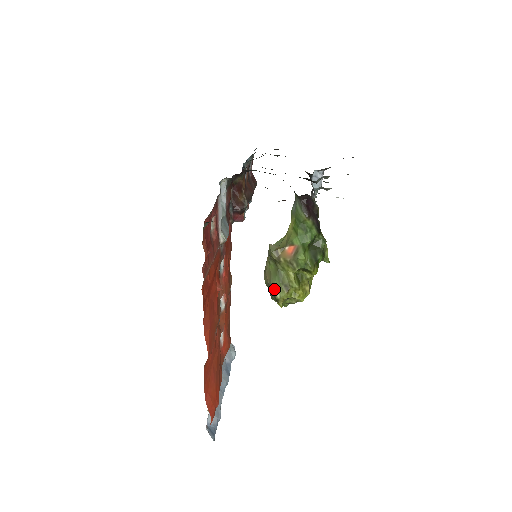
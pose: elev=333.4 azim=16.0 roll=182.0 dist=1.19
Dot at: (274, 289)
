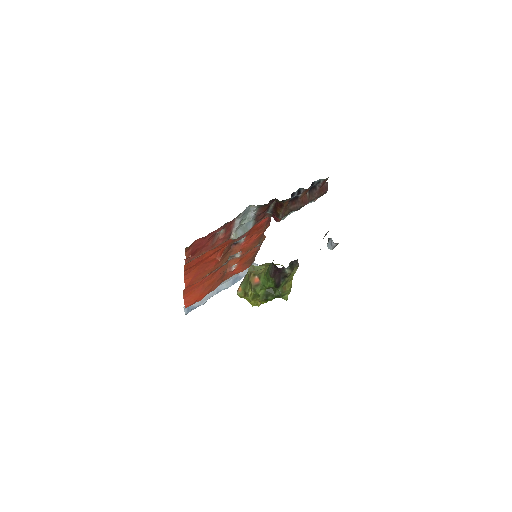
Dot at: (239, 288)
